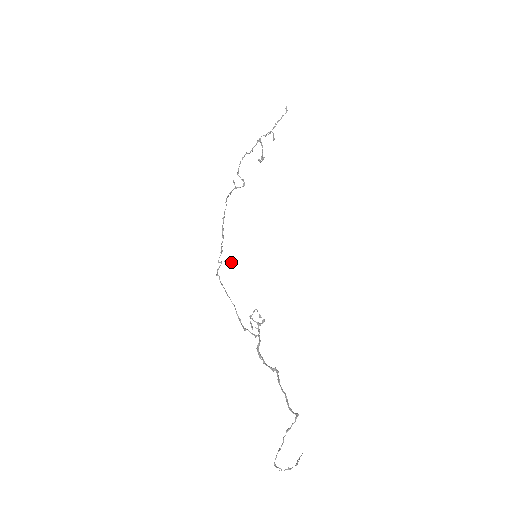
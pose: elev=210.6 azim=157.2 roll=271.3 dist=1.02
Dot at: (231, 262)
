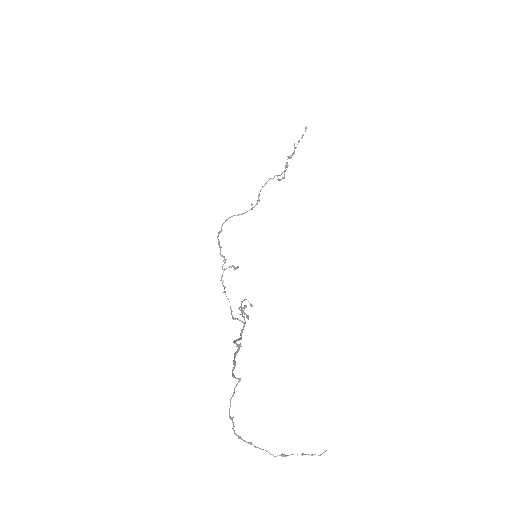
Dot at: (234, 267)
